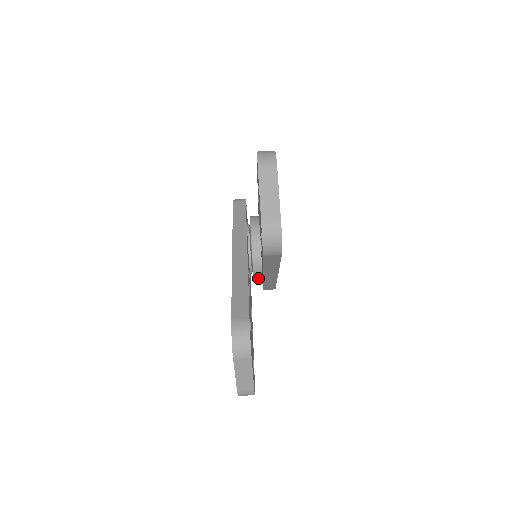
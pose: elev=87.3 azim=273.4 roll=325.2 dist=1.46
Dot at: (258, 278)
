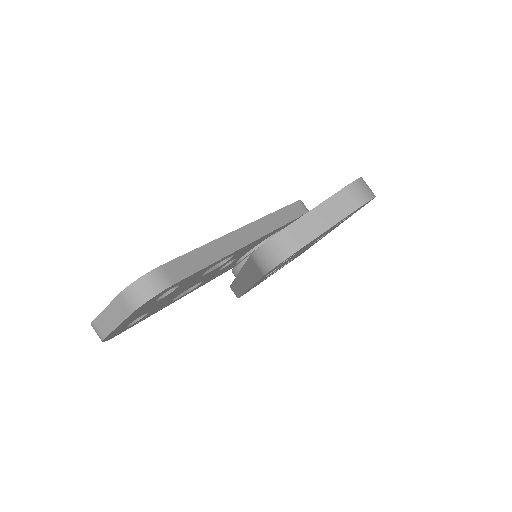
Dot at: (236, 273)
